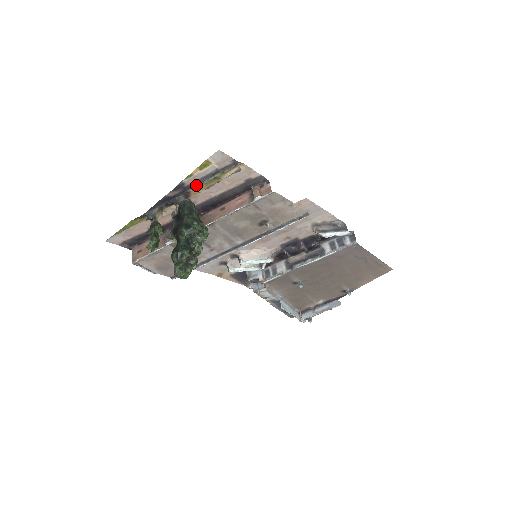
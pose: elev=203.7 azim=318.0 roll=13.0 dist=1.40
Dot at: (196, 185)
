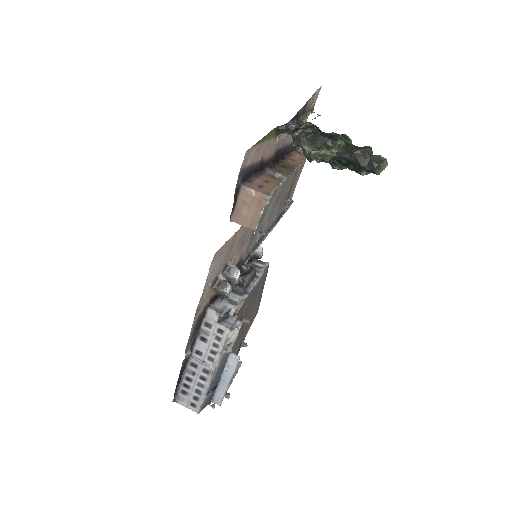
Dot at: (304, 114)
